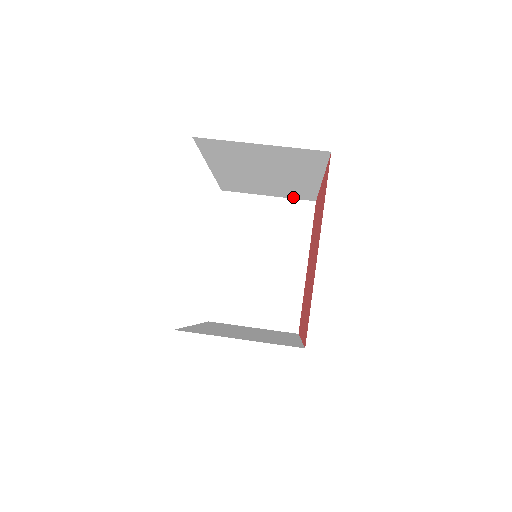
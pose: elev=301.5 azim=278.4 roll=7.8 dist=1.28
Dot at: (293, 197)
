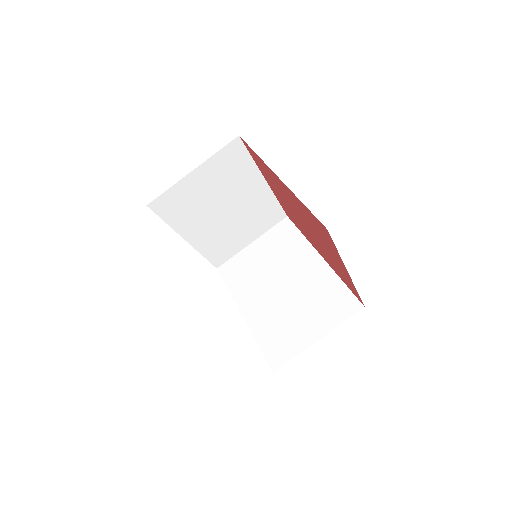
Dot at: occluded
